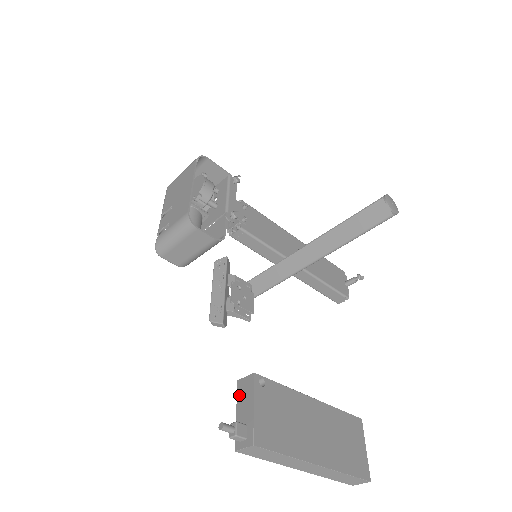
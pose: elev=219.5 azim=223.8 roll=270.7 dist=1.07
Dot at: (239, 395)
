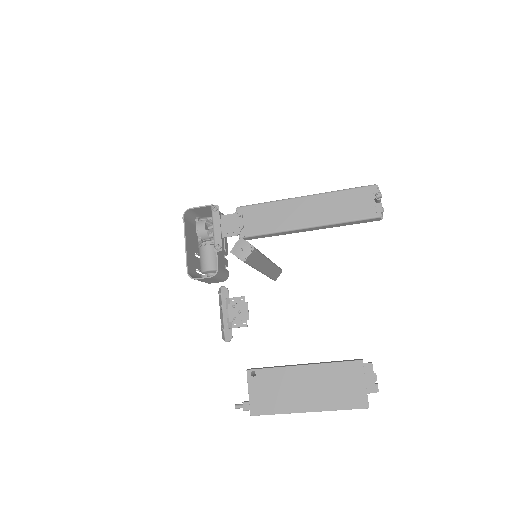
Dot at: occluded
